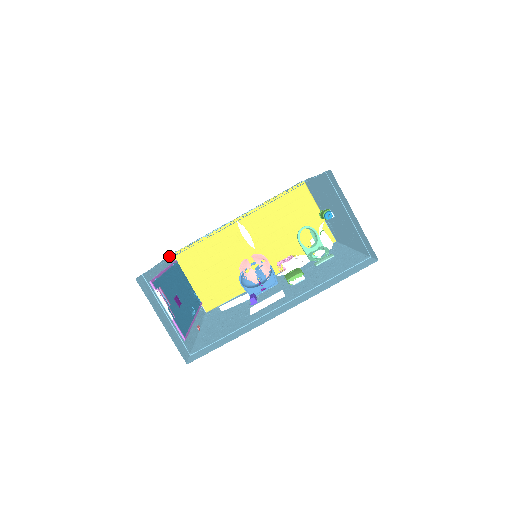
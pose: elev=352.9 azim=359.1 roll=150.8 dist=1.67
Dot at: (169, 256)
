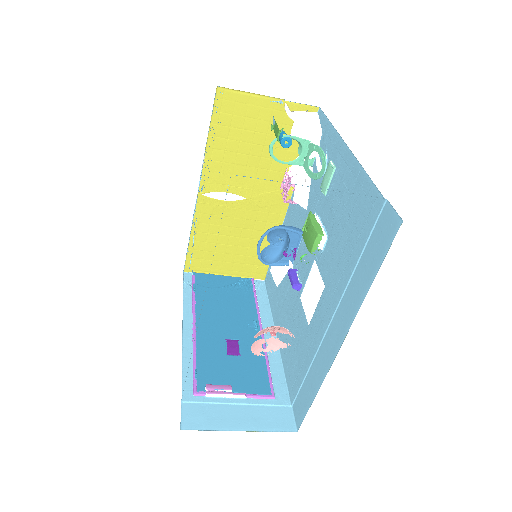
Dot at: (183, 283)
